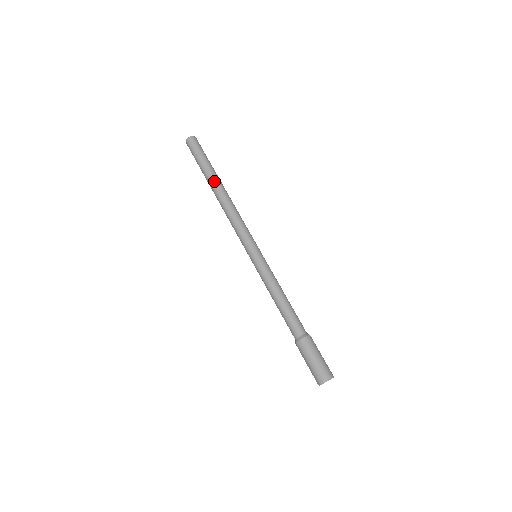
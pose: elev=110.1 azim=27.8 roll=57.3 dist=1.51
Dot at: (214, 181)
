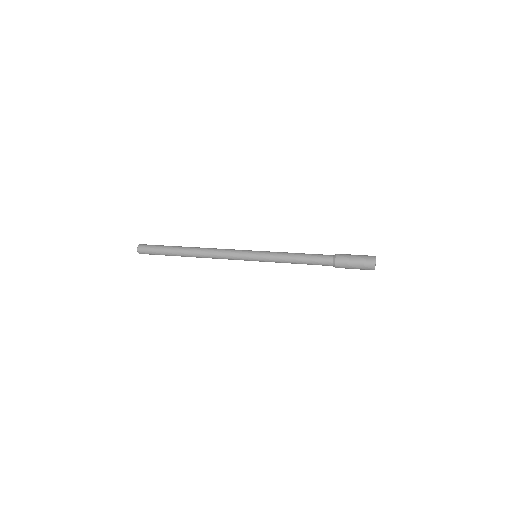
Dot at: (185, 247)
